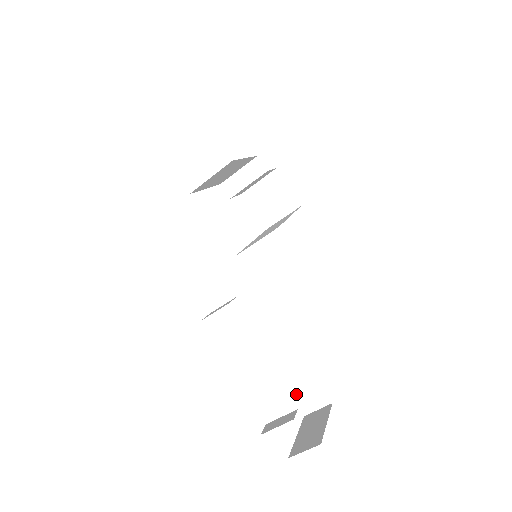
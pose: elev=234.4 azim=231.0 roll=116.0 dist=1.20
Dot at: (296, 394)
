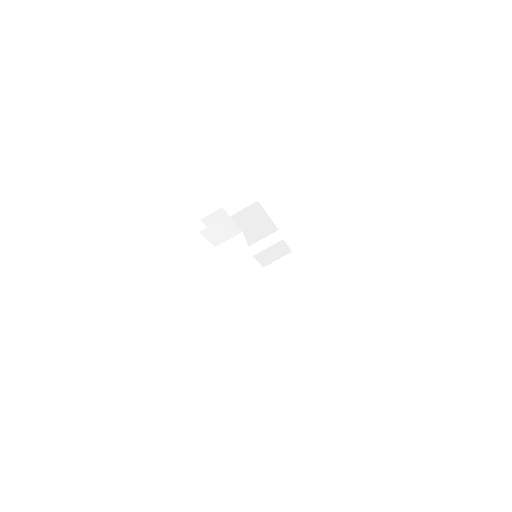
Dot at: (254, 318)
